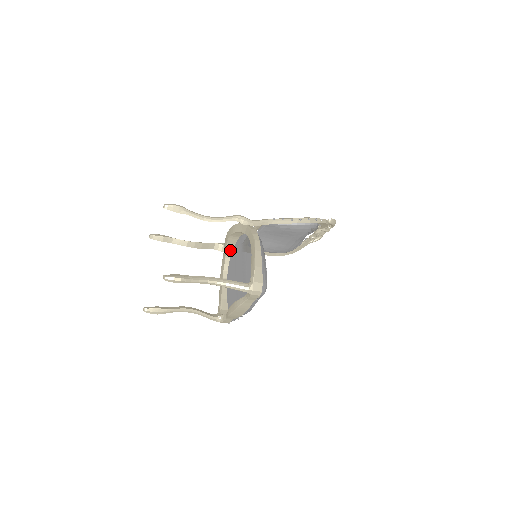
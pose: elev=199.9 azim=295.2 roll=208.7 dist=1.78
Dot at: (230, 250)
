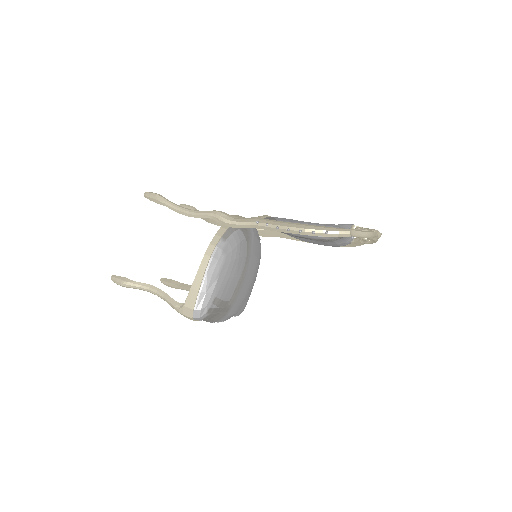
Dot at: occluded
